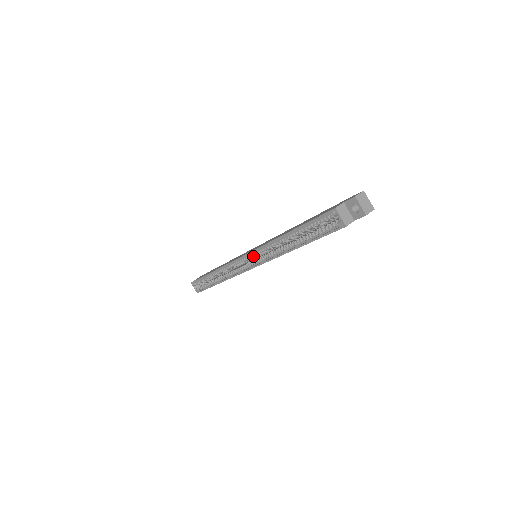
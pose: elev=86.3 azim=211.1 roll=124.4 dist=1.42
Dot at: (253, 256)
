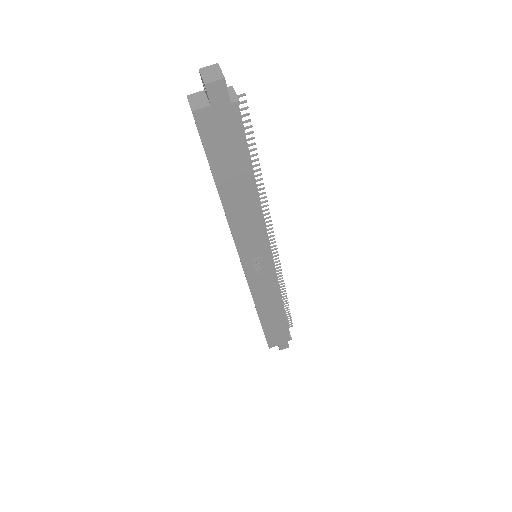
Dot at: occluded
